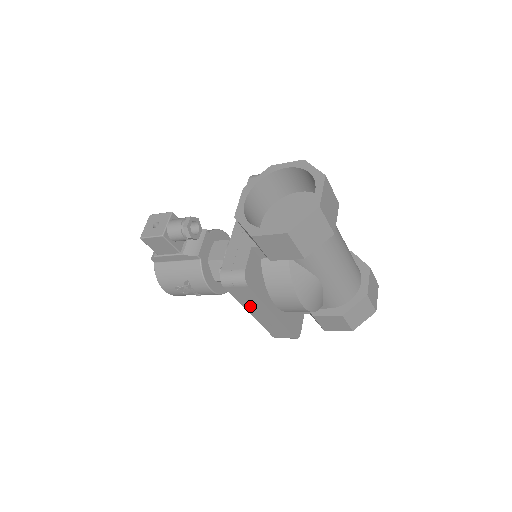
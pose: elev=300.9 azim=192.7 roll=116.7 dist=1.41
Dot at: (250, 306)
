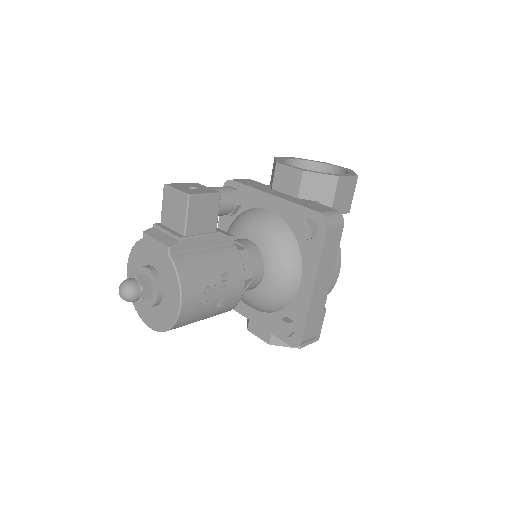
Dot at: (323, 268)
